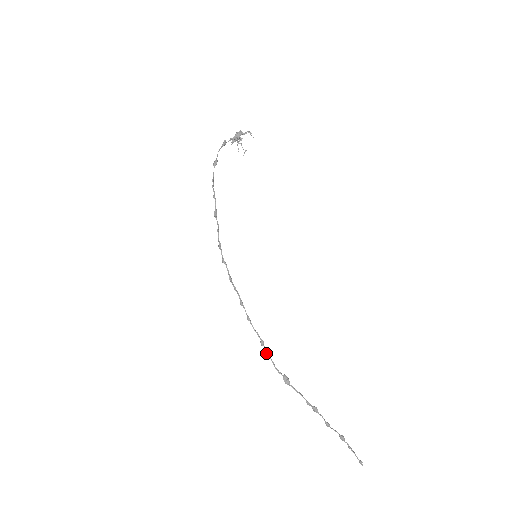
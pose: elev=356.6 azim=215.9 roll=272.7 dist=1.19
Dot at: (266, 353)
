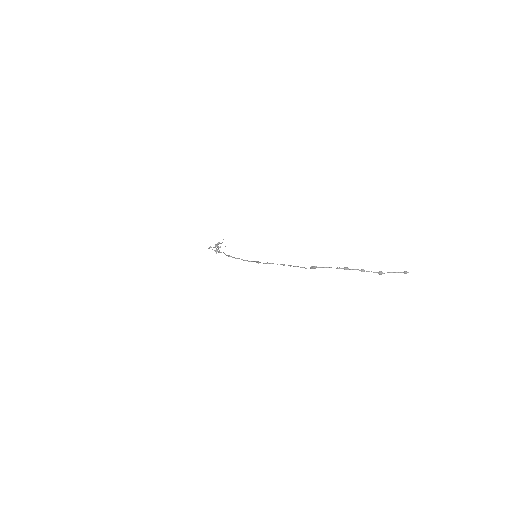
Dot at: (290, 266)
